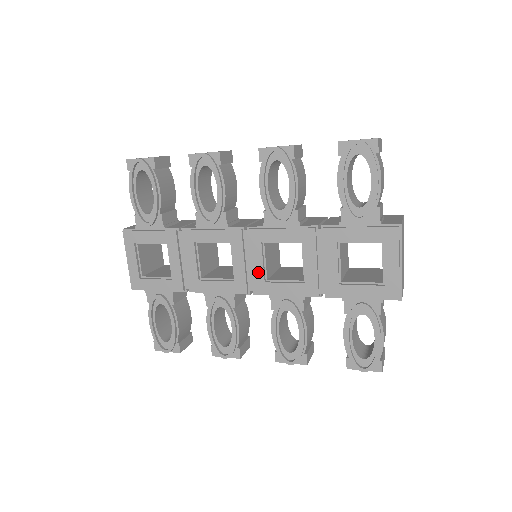
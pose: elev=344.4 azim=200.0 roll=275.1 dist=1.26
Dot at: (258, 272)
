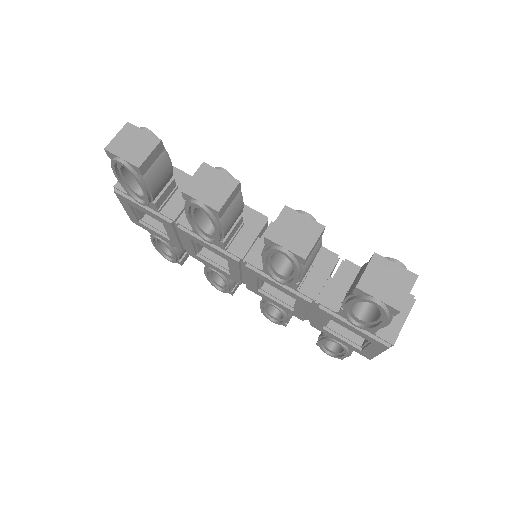
Dot at: (252, 285)
